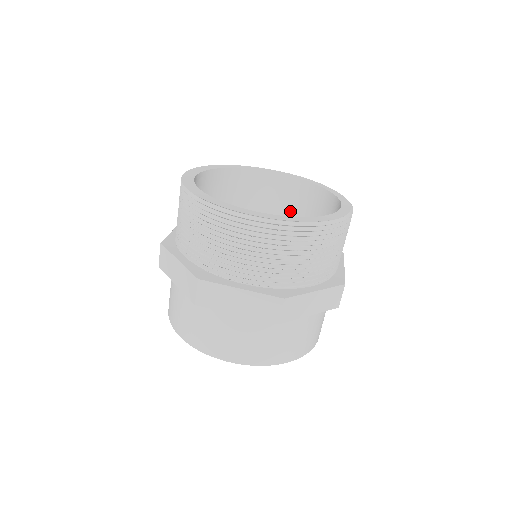
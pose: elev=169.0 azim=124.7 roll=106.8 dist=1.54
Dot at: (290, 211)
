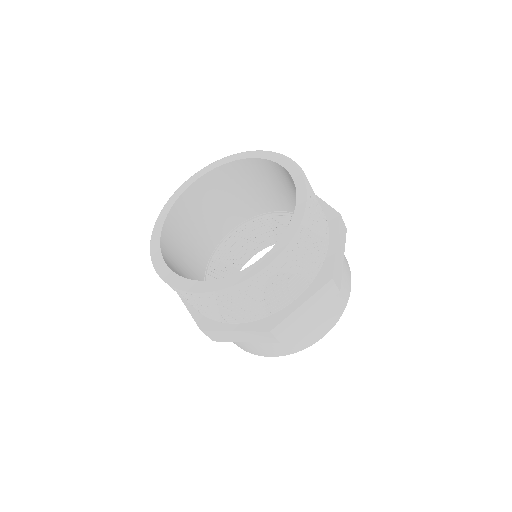
Dot at: (230, 193)
